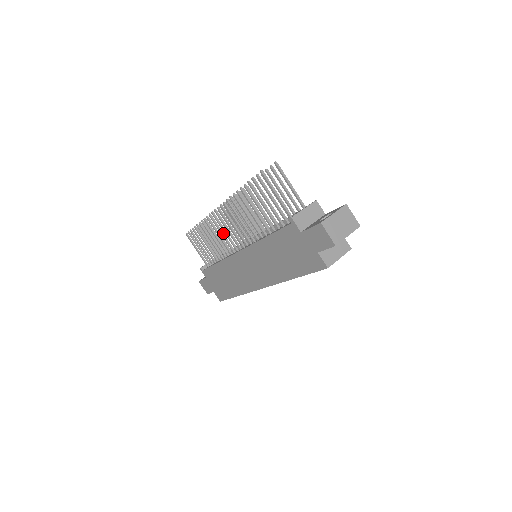
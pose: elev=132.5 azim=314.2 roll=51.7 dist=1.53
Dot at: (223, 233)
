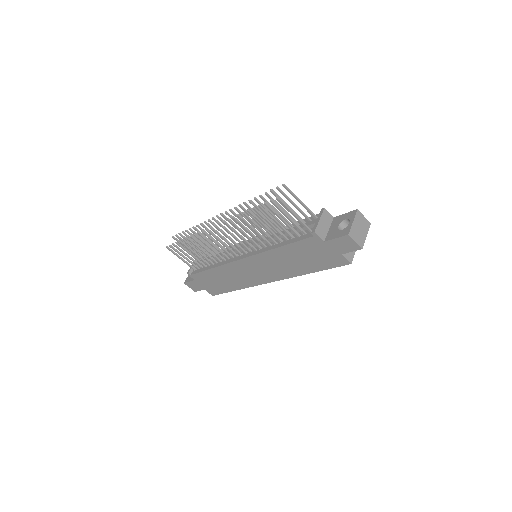
Dot at: (219, 244)
